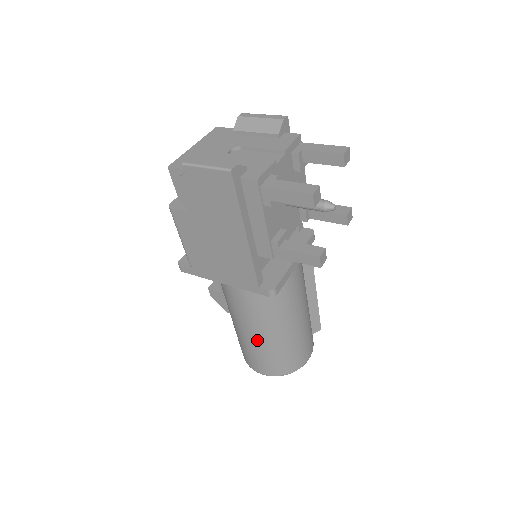
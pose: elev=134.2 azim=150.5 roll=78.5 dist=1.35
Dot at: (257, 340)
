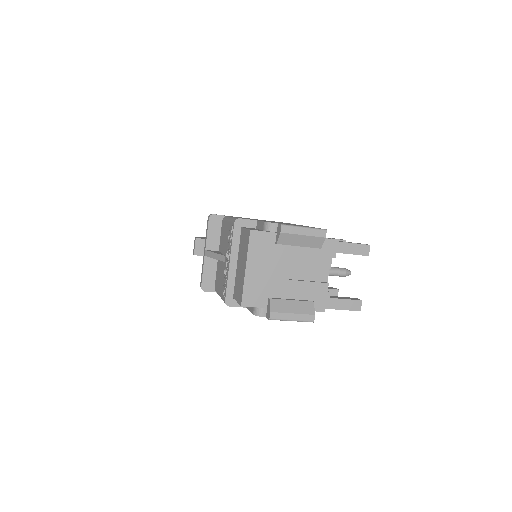
Dot at: occluded
